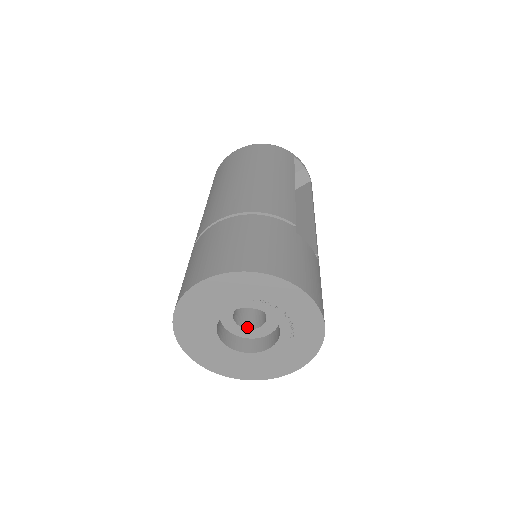
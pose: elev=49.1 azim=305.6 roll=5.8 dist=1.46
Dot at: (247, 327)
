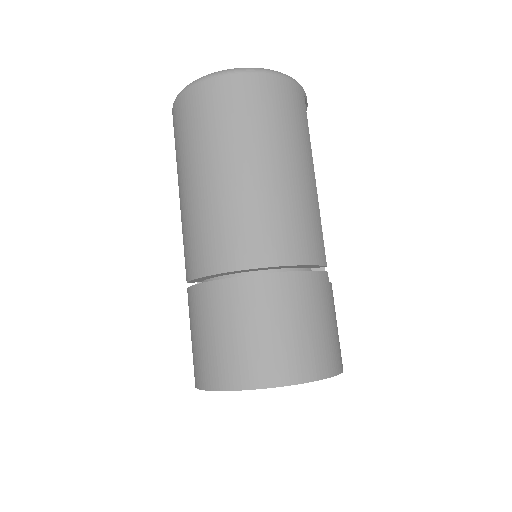
Dot at: occluded
